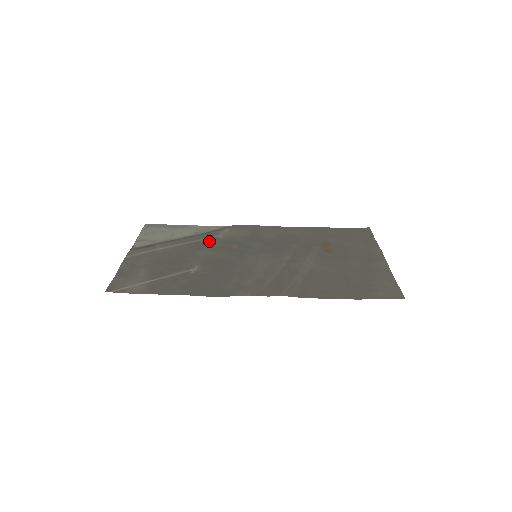
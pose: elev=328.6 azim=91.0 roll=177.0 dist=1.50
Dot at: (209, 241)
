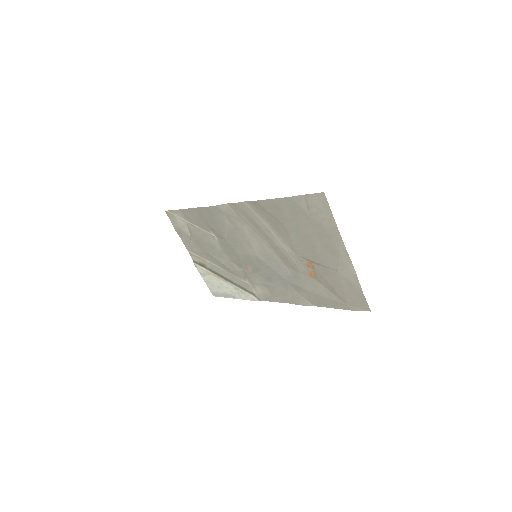
Dot at: (238, 274)
